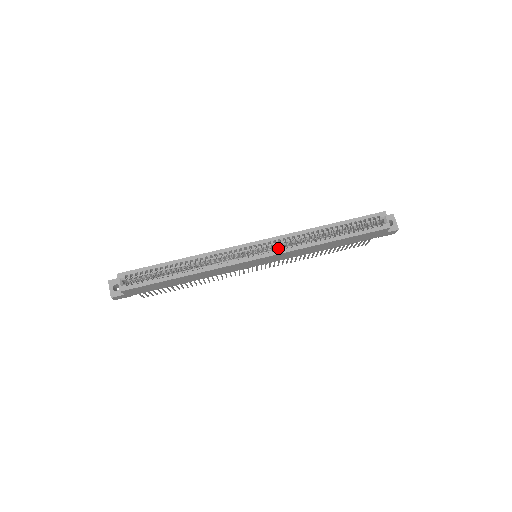
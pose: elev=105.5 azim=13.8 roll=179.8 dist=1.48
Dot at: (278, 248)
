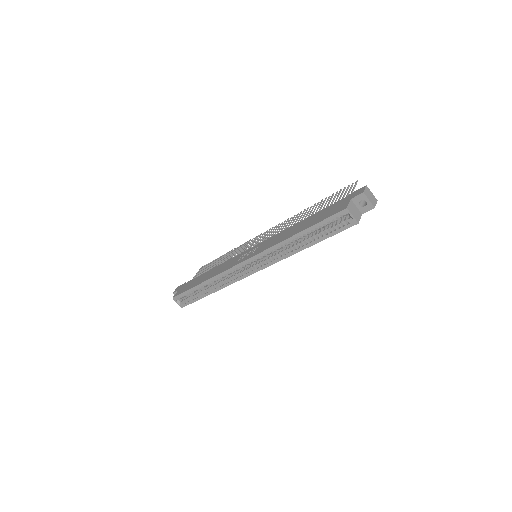
Dot at: (264, 262)
